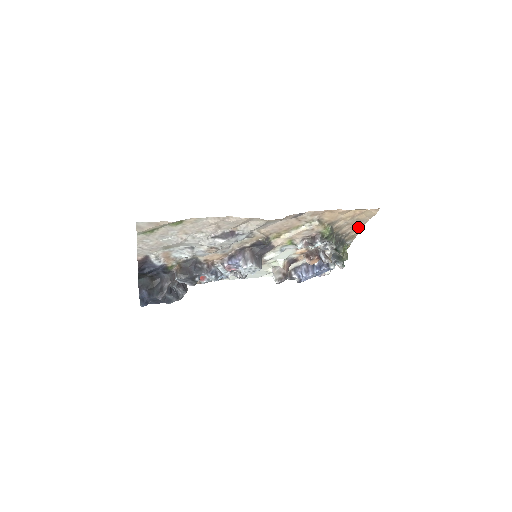
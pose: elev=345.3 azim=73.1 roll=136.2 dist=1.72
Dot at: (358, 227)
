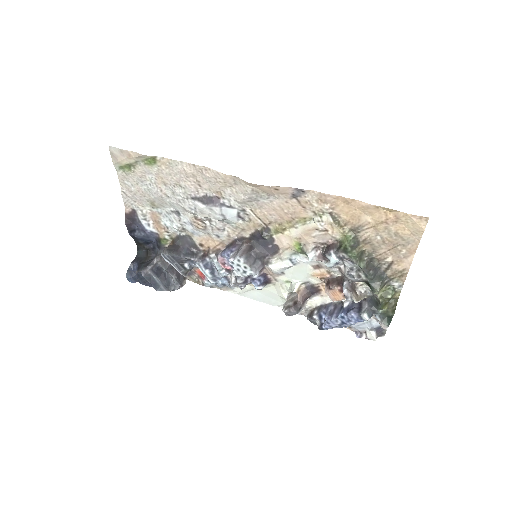
Dot at: (404, 255)
